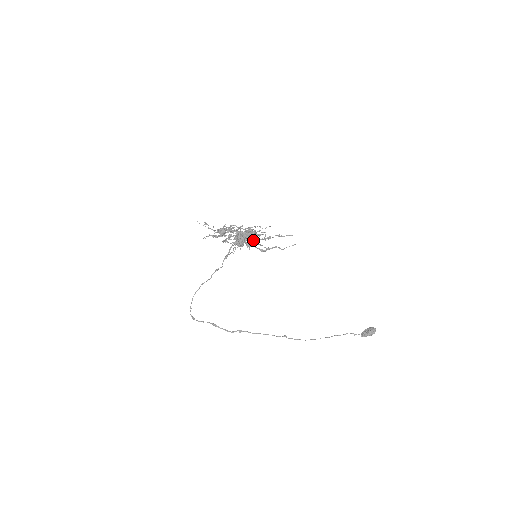
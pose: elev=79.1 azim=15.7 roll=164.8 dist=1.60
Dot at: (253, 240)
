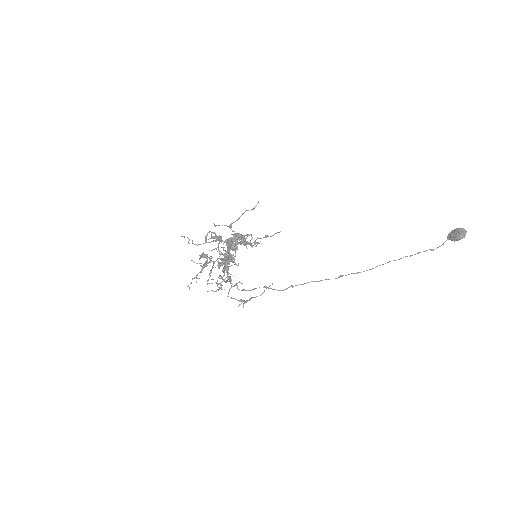
Dot at: (243, 242)
